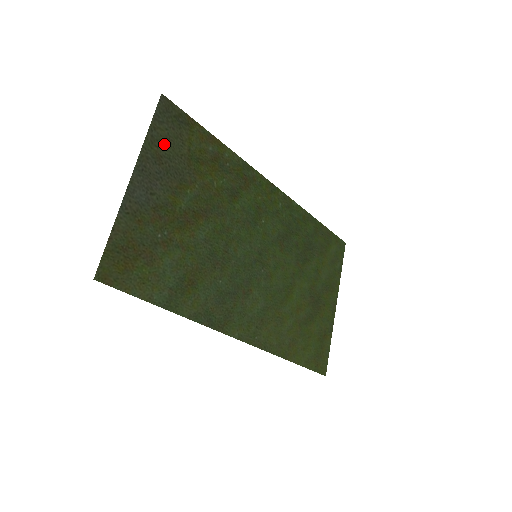
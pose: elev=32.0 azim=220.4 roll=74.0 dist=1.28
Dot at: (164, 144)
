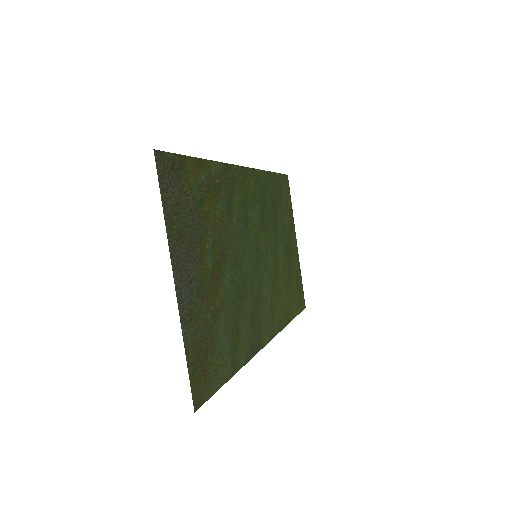
Dot at: (177, 213)
